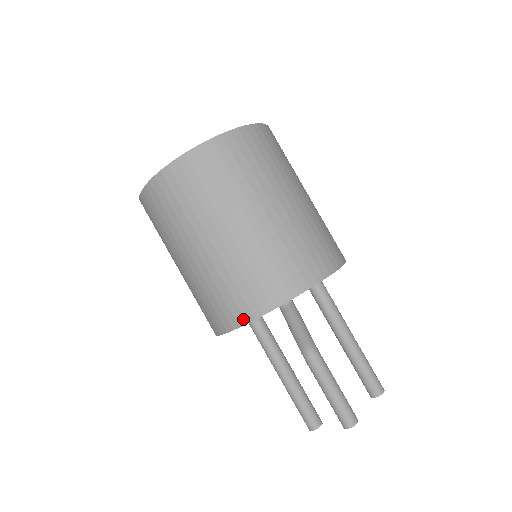
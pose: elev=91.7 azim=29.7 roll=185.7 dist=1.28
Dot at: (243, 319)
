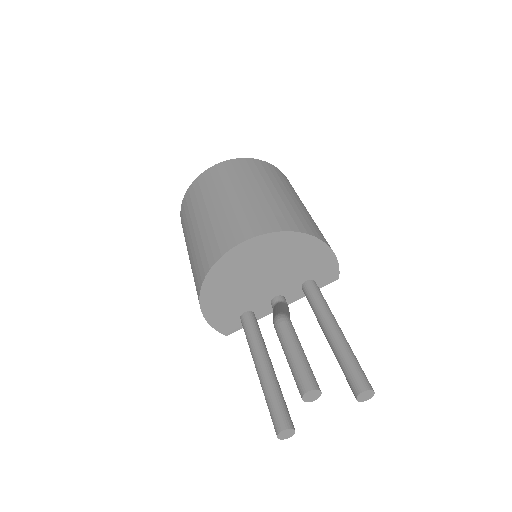
Dot at: (213, 260)
